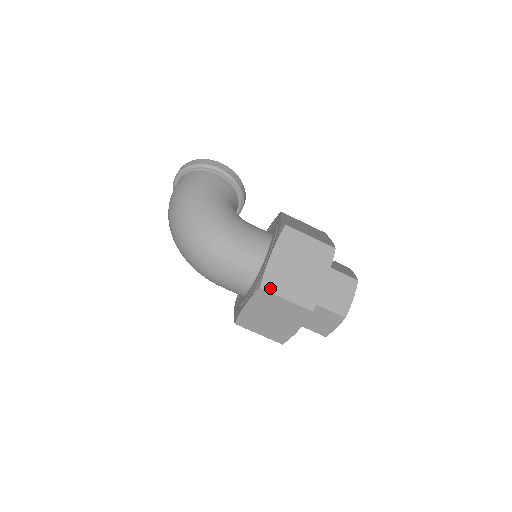
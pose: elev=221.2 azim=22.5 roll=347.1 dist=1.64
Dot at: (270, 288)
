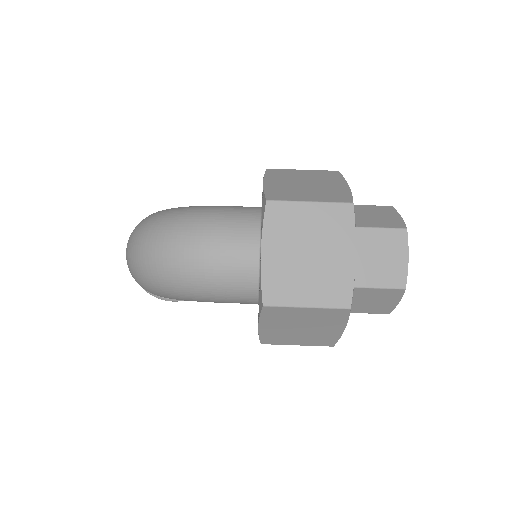
Dot at: (280, 199)
